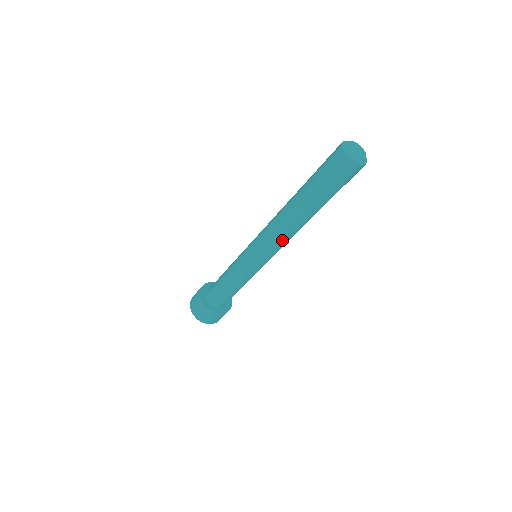
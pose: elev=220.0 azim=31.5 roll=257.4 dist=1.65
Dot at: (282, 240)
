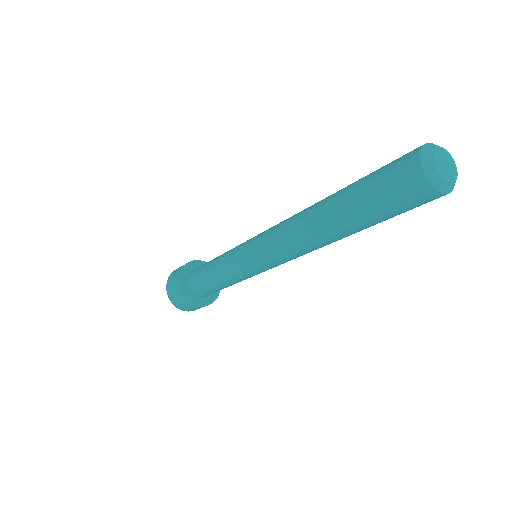
Dot at: (292, 254)
